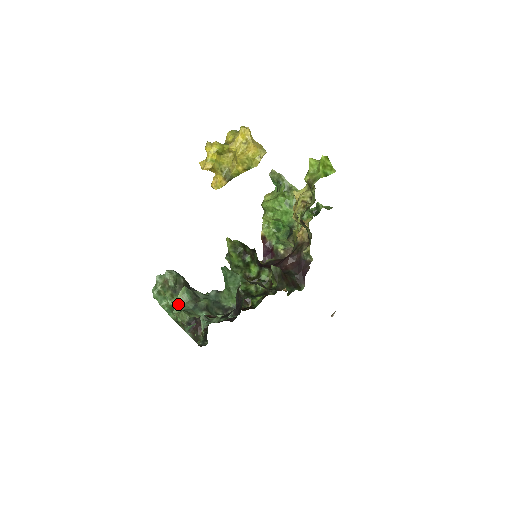
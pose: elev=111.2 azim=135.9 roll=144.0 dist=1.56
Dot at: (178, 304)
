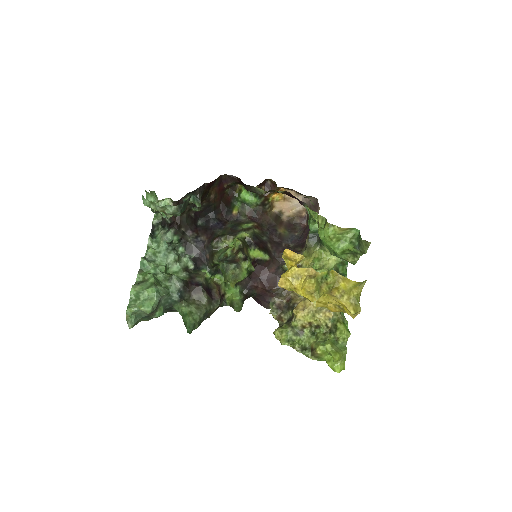
Dot at: (135, 311)
